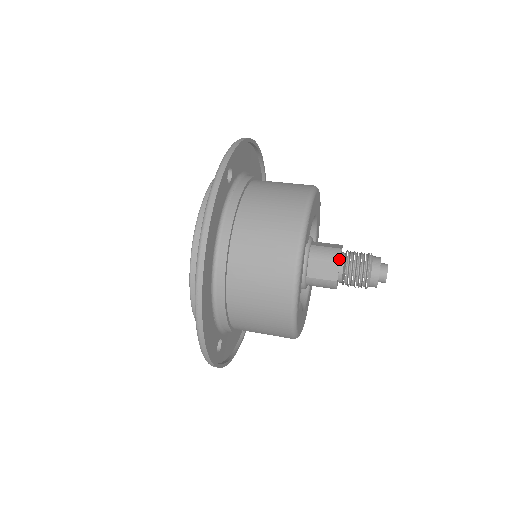
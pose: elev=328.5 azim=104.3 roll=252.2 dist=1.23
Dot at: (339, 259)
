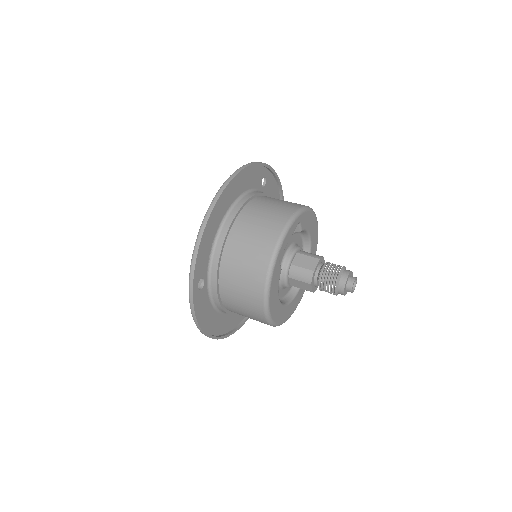
Dot at: (320, 257)
